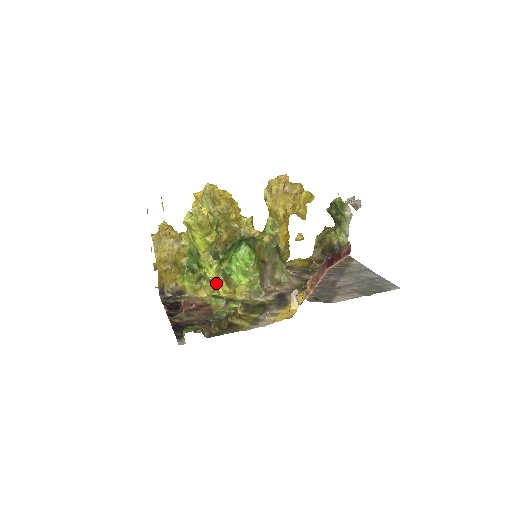
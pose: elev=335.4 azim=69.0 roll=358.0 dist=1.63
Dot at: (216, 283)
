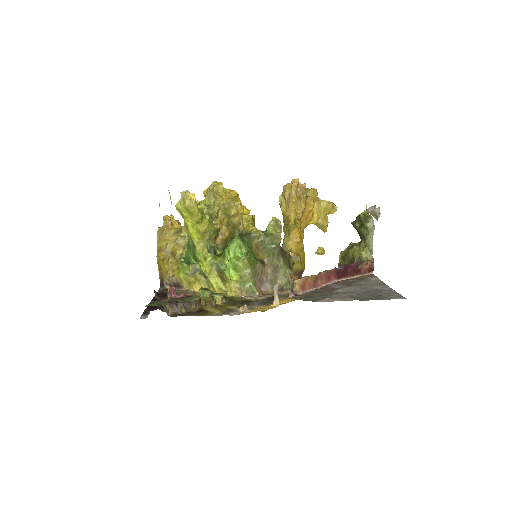
Dot at: (210, 278)
